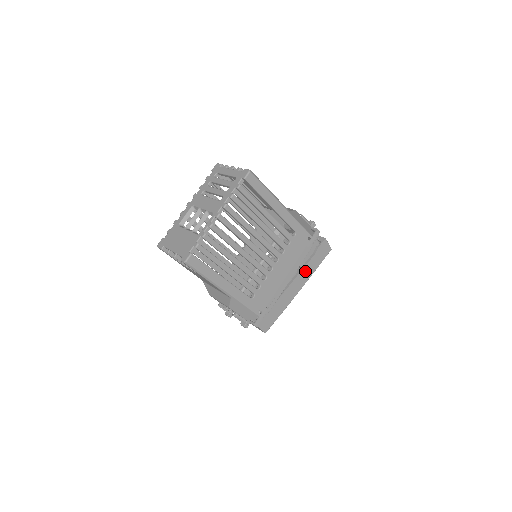
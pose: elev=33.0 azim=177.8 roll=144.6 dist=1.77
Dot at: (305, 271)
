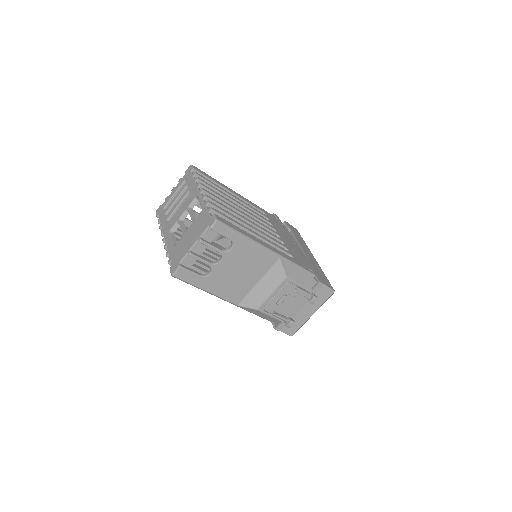
Dot at: (300, 243)
